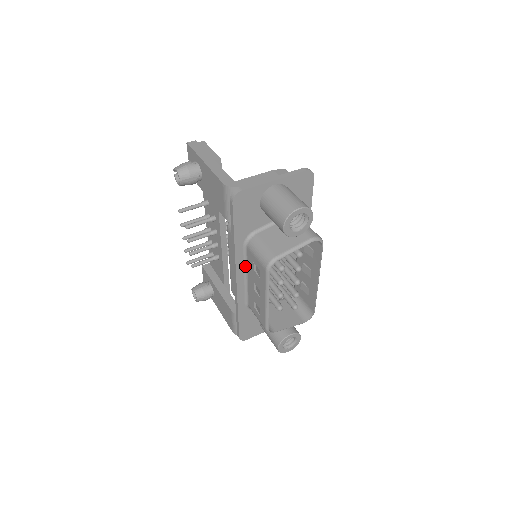
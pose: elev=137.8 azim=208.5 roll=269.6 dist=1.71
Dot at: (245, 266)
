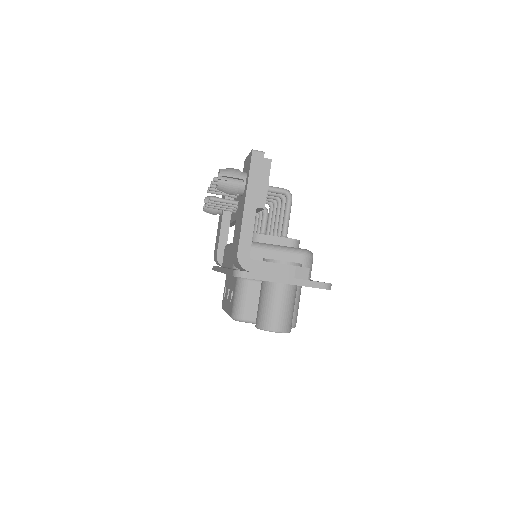
Dot at: occluded
